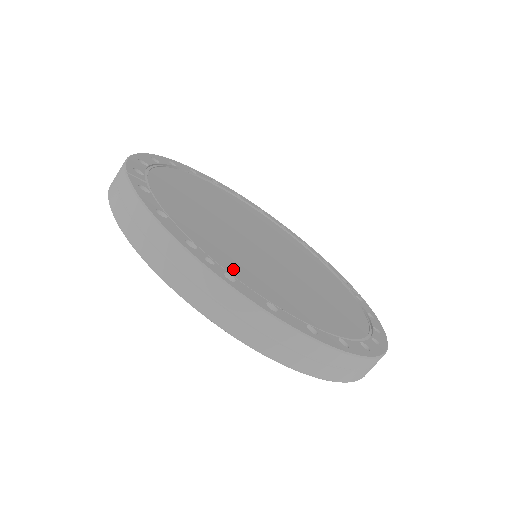
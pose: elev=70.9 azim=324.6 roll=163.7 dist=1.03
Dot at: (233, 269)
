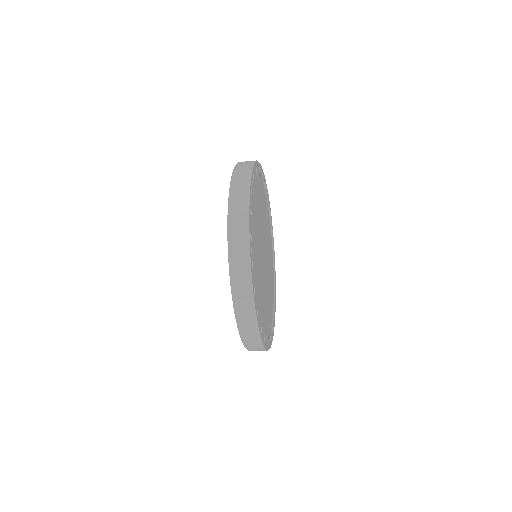
Dot at: (254, 261)
